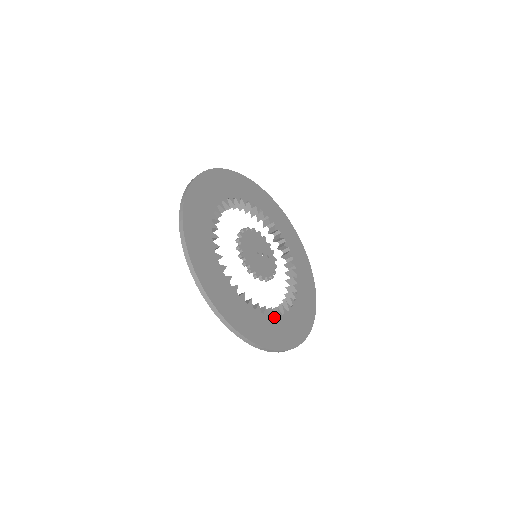
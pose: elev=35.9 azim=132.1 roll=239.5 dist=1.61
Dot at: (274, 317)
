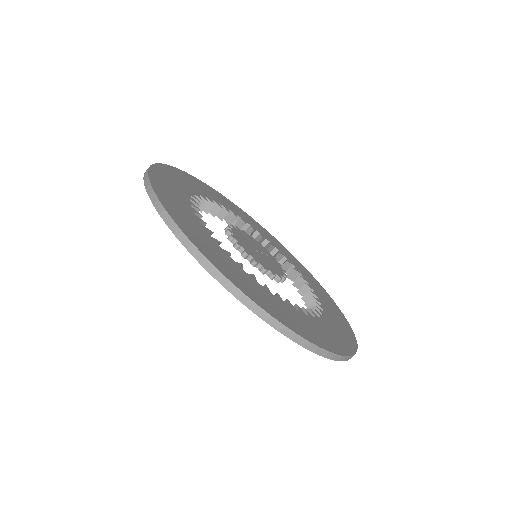
Dot at: (318, 318)
